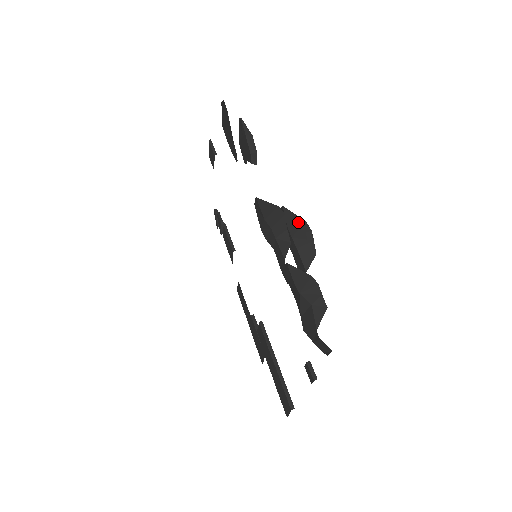
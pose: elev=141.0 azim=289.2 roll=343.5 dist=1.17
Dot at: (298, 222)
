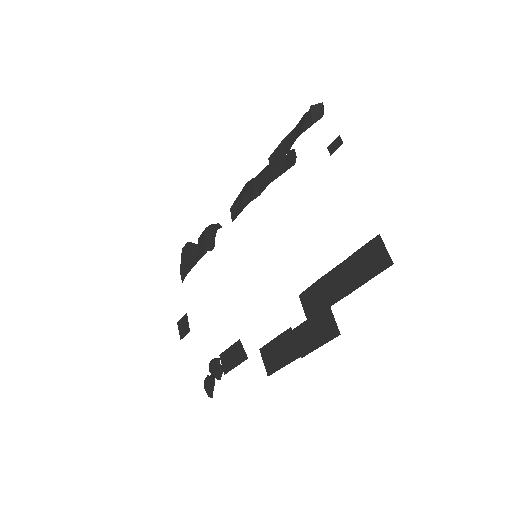
Dot at: (263, 170)
